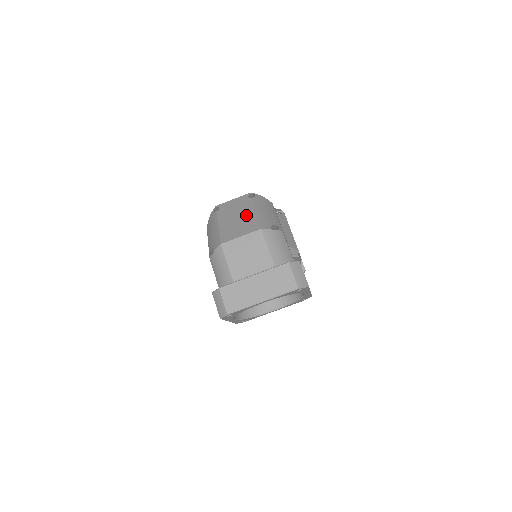
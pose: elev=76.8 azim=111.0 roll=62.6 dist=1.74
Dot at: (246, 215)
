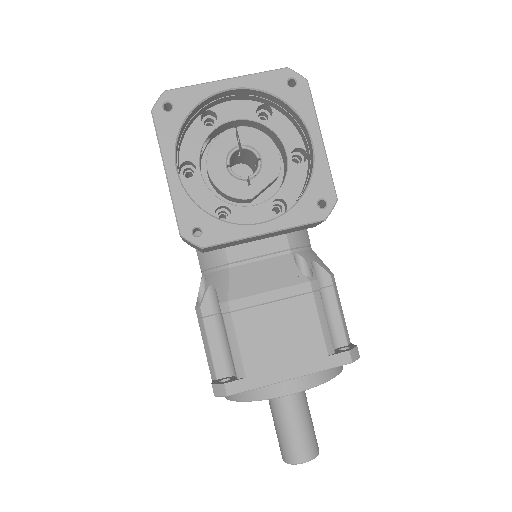
Dot at: occluded
